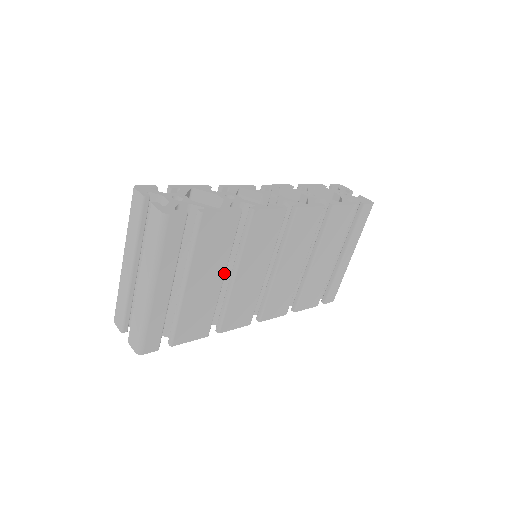
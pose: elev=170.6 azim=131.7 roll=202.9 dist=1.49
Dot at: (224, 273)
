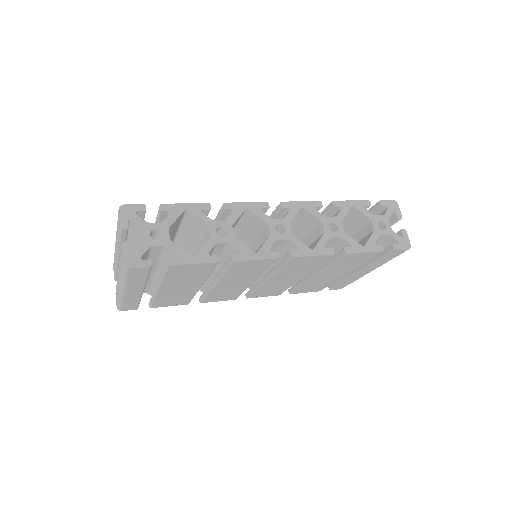
Dot at: (201, 284)
